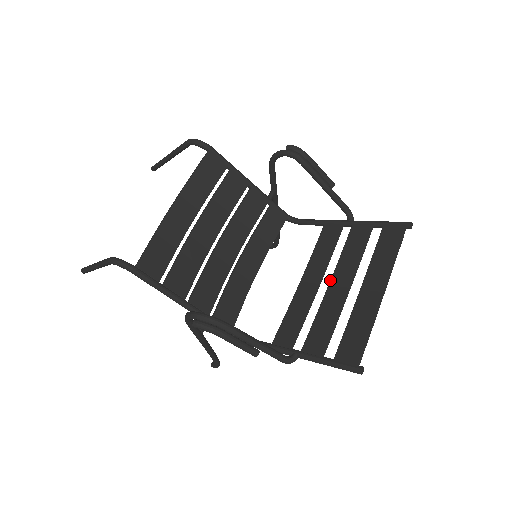
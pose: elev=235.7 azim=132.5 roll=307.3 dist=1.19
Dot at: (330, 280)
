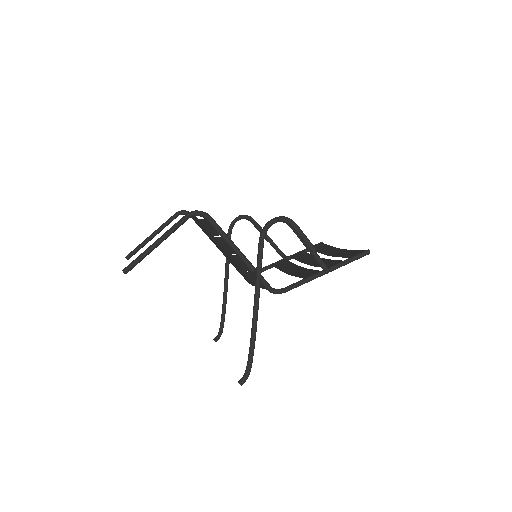
Dot at: (305, 263)
